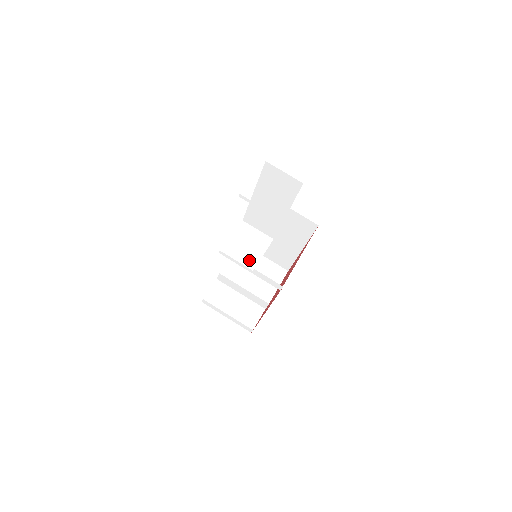
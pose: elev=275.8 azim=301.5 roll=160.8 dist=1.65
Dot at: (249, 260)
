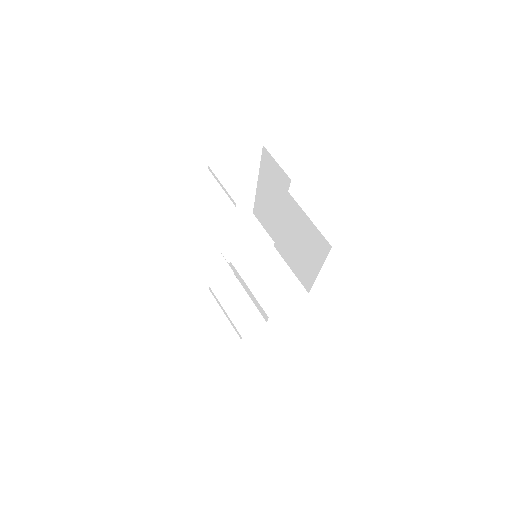
Dot at: (235, 253)
